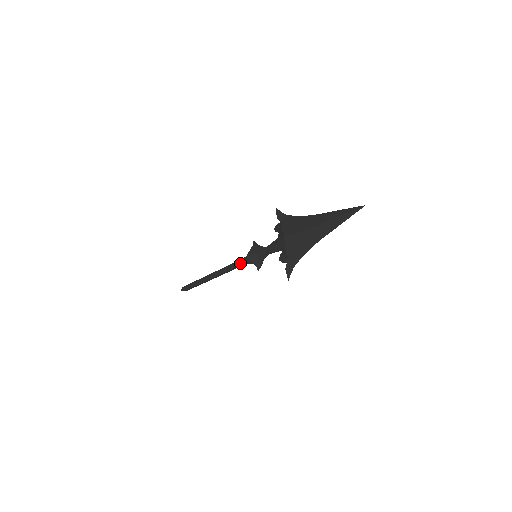
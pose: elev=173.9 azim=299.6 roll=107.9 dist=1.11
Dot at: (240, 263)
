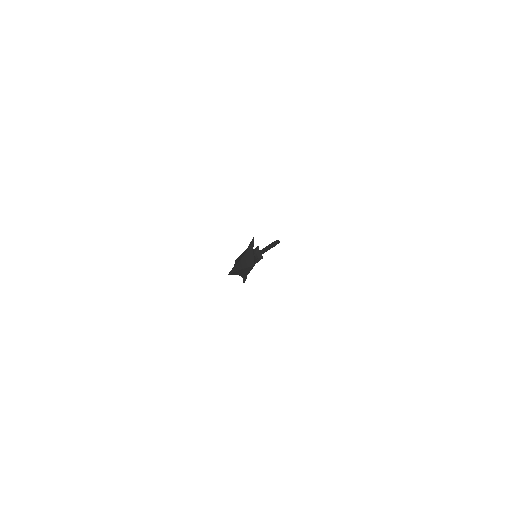
Dot at: occluded
